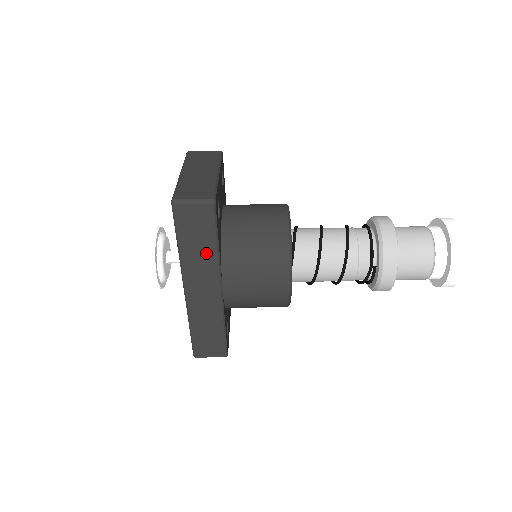
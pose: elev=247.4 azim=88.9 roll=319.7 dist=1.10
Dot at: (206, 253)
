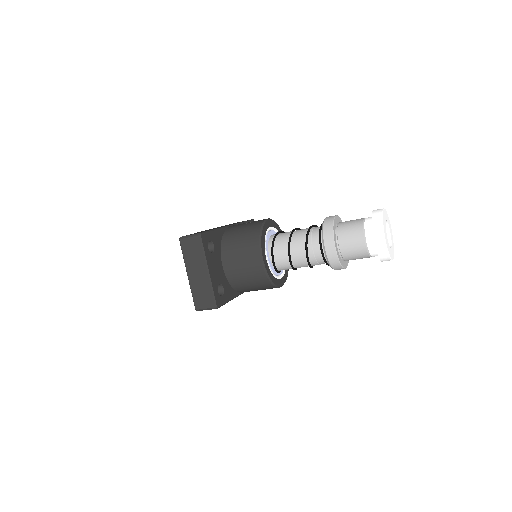
Dot at: occluded
